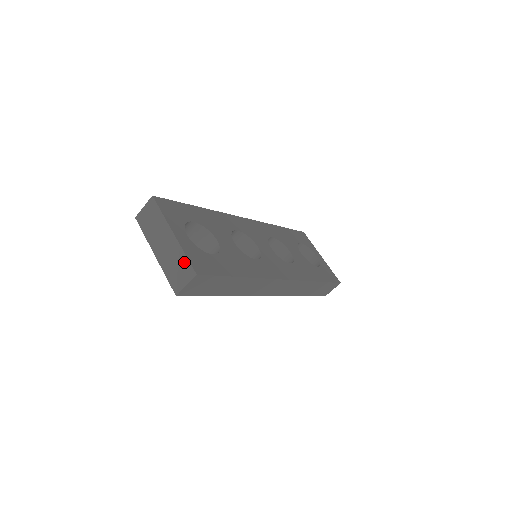
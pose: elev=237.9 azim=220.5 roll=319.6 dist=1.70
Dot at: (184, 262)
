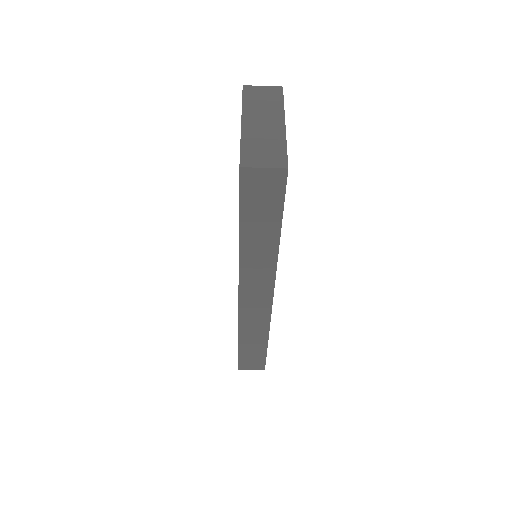
Dot at: (280, 150)
